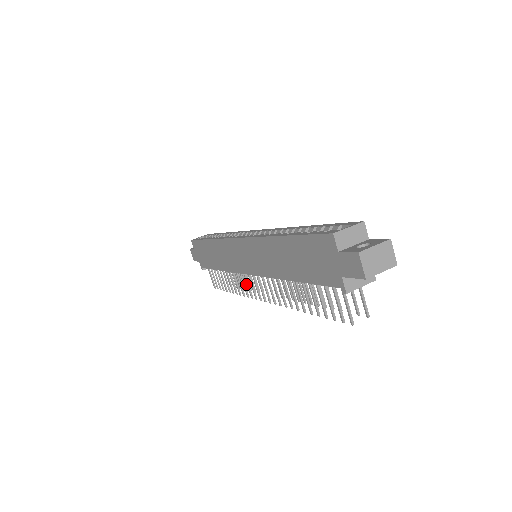
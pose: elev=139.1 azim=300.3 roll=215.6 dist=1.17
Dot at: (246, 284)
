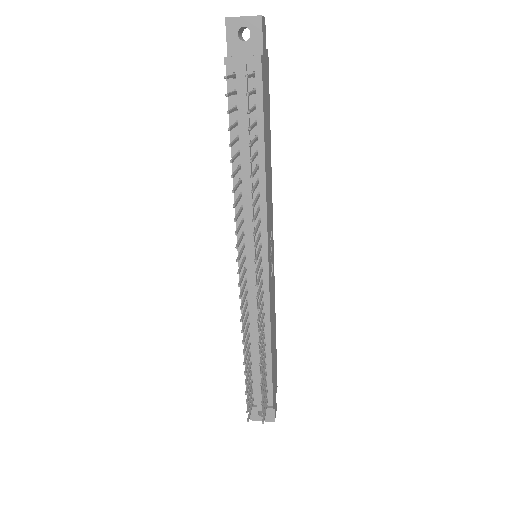
Dot at: (261, 349)
